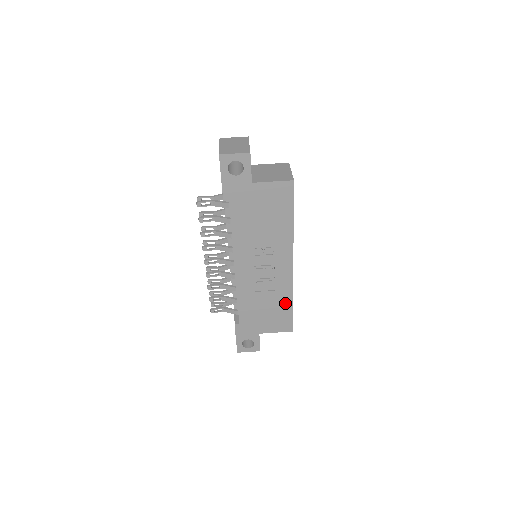
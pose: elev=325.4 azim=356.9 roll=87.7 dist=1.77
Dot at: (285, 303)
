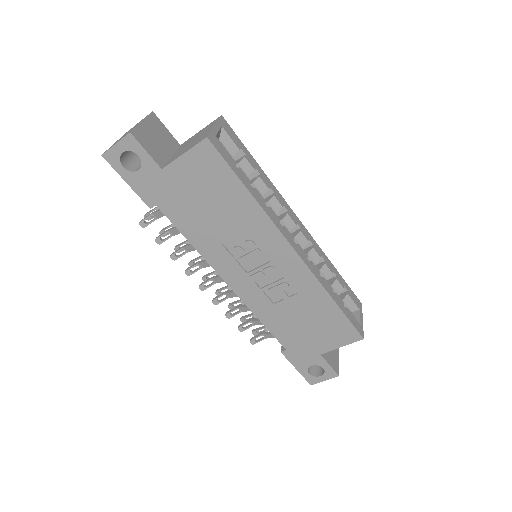
Dot at: (324, 305)
